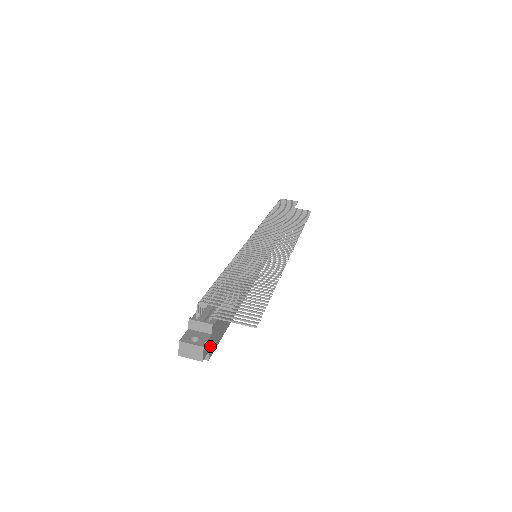
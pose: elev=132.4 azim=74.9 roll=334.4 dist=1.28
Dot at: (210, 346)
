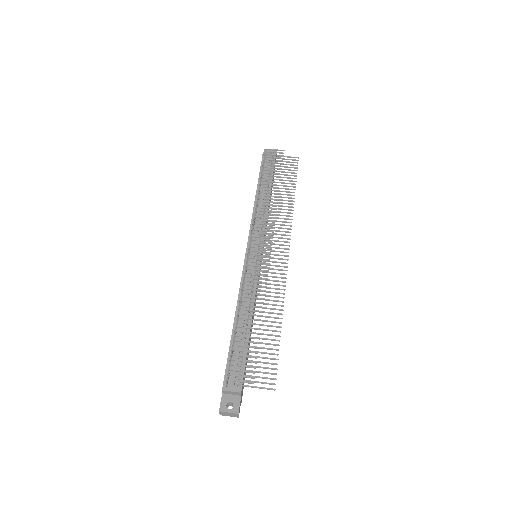
Dot at: (241, 400)
